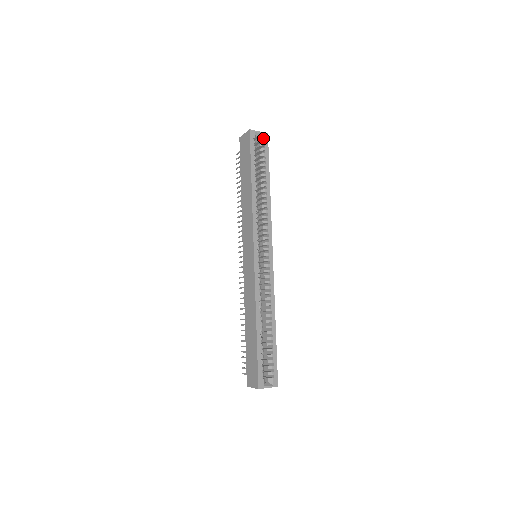
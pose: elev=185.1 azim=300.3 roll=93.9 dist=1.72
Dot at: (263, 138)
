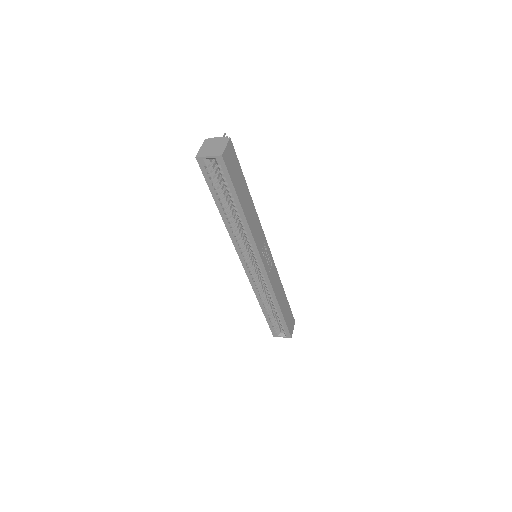
Dot at: (217, 163)
